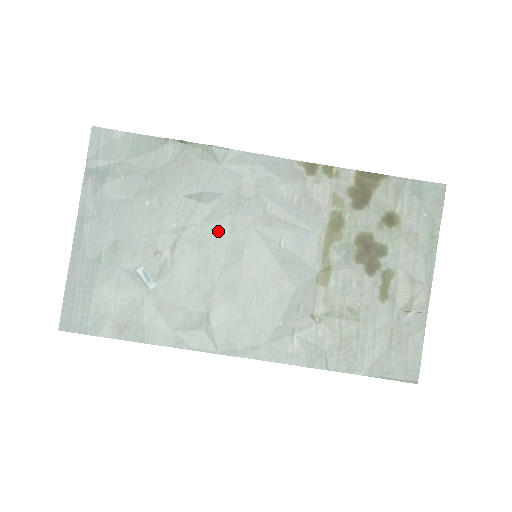
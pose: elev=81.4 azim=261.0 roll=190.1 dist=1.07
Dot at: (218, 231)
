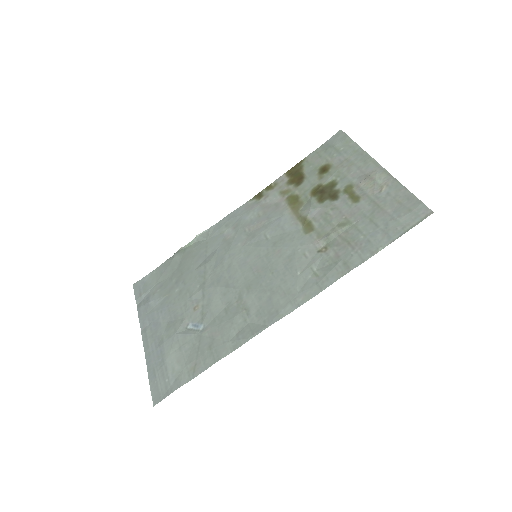
Dot at: (225, 266)
